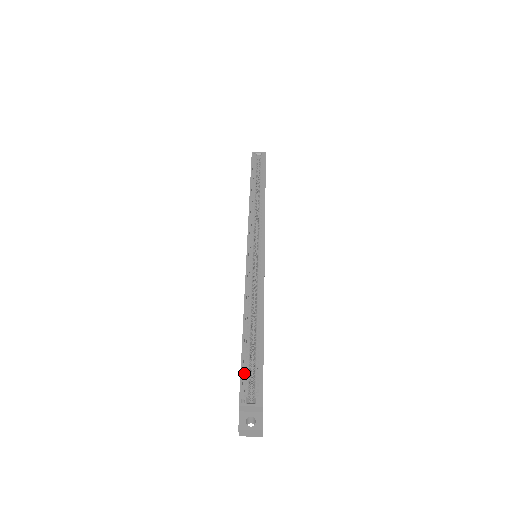
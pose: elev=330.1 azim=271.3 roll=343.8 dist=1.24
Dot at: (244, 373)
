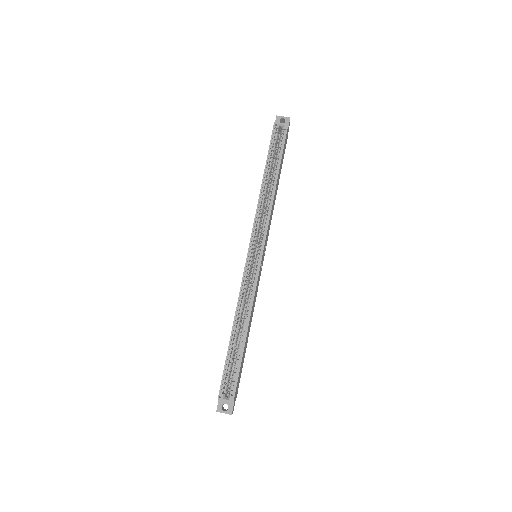
Dot at: (225, 374)
